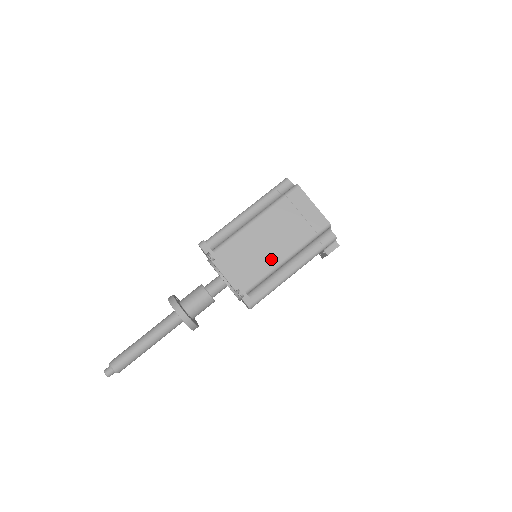
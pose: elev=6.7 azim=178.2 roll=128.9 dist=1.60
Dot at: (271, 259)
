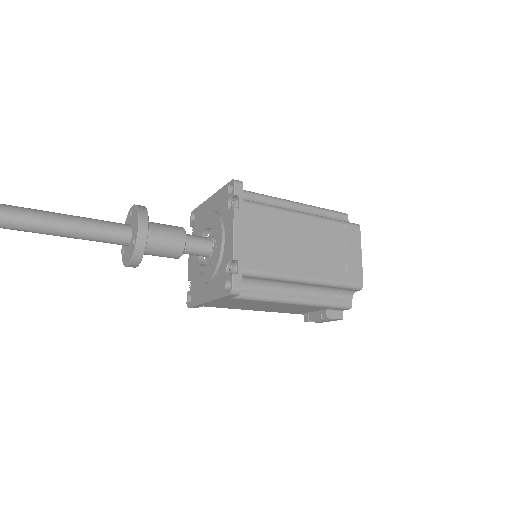
Dot at: (291, 264)
